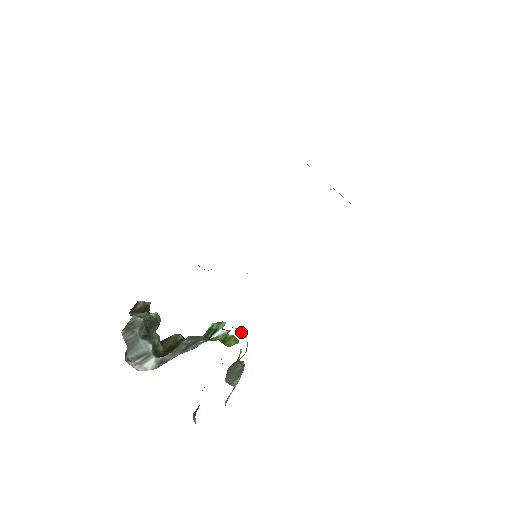
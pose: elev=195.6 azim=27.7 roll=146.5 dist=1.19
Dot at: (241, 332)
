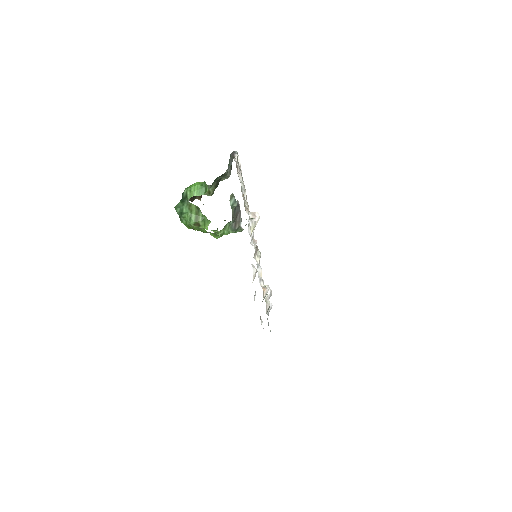
Dot at: occluded
